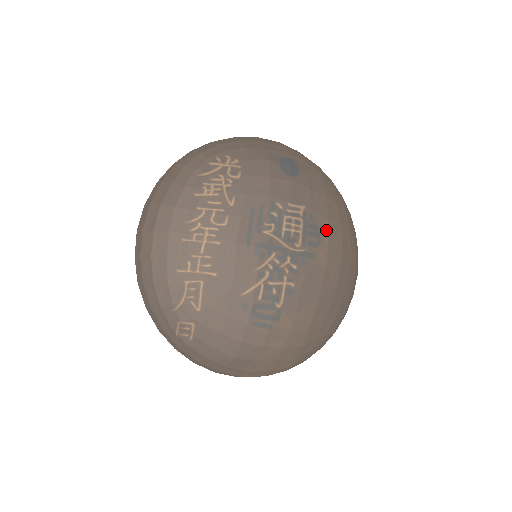
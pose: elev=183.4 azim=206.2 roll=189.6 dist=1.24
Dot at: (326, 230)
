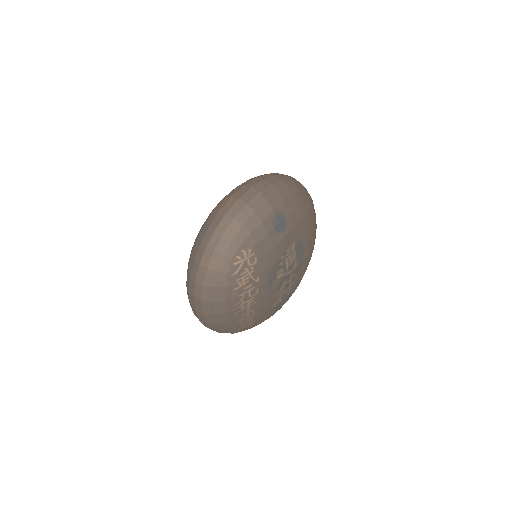
Dot at: (306, 240)
